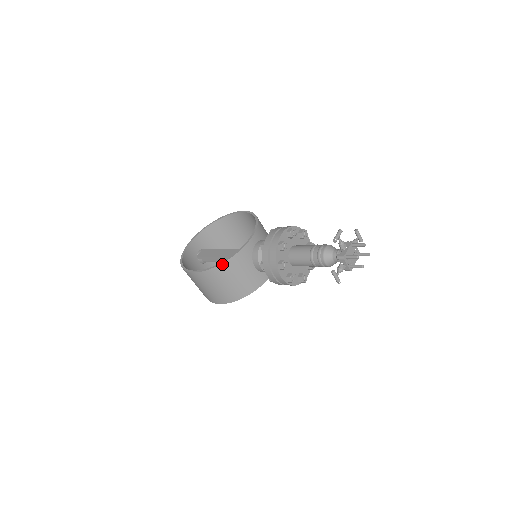
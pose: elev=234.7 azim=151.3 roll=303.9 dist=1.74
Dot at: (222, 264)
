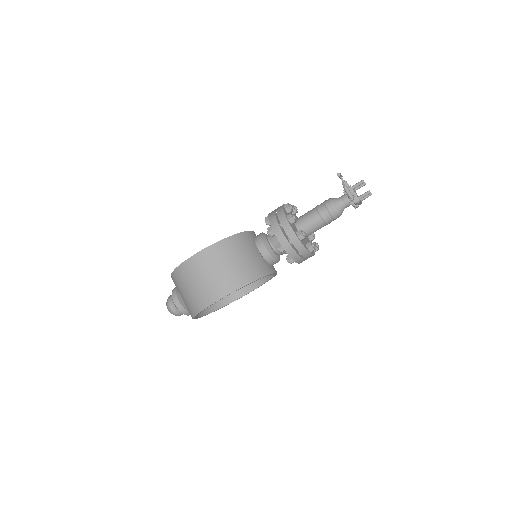
Dot at: (226, 239)
